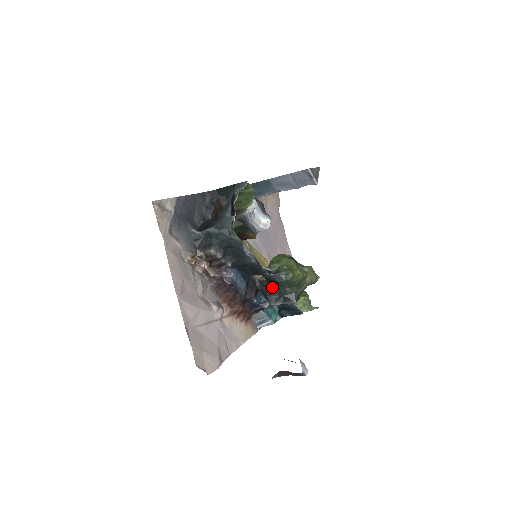
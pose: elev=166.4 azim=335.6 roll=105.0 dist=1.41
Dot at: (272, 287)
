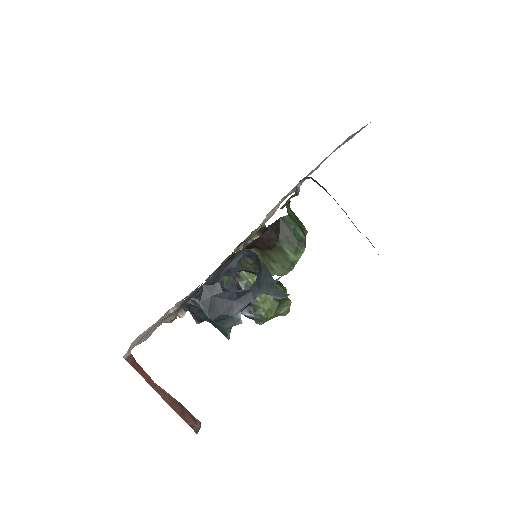
Dot at: occluded
